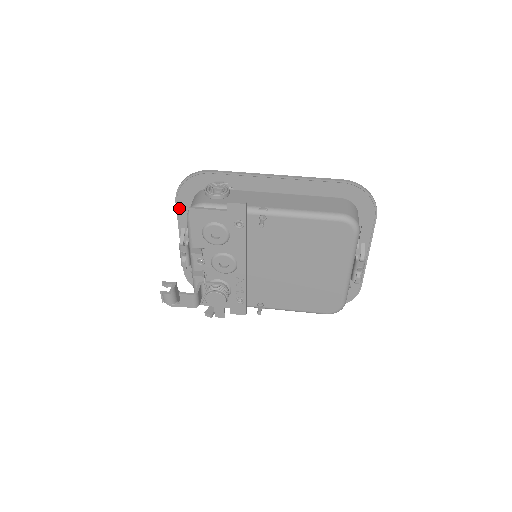
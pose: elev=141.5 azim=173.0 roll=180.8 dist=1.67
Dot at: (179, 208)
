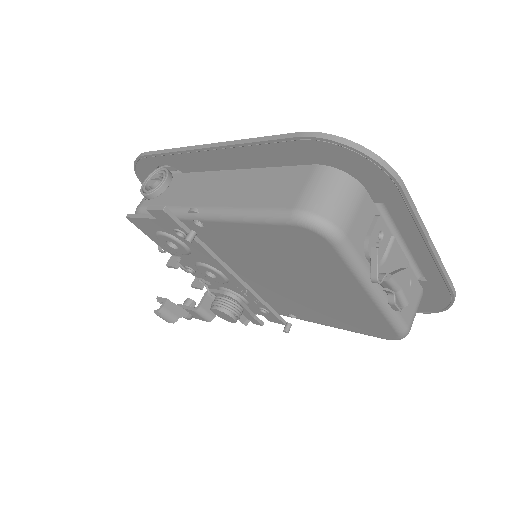
Dot at: occluded
